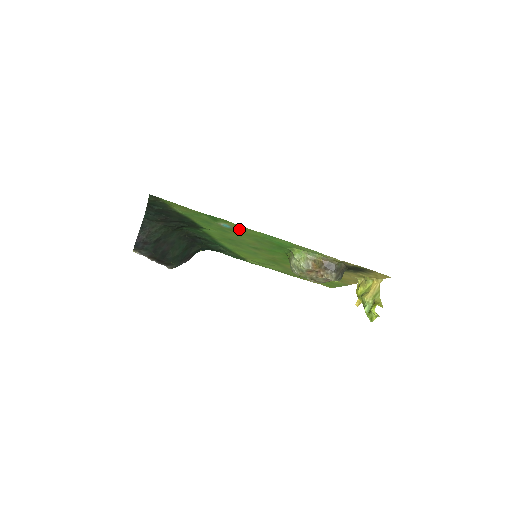
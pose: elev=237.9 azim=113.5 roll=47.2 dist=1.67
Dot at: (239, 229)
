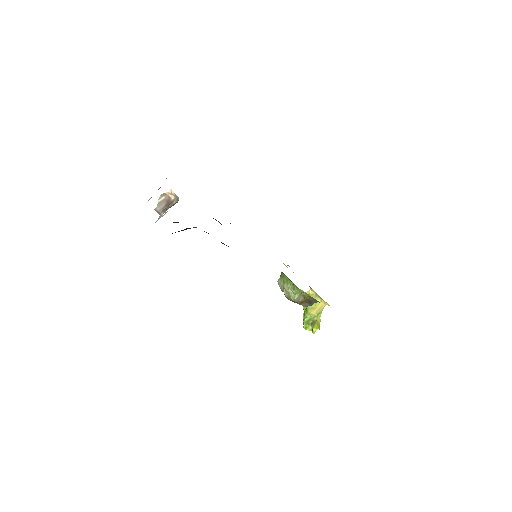
Dot at: occluded
